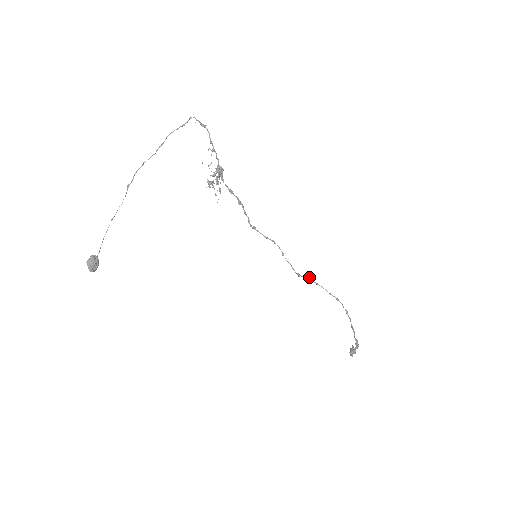
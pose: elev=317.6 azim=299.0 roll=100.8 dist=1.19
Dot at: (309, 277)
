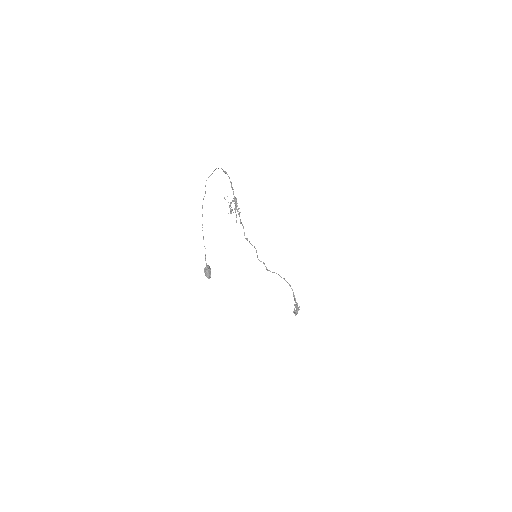
Dot at: (268, 270)
